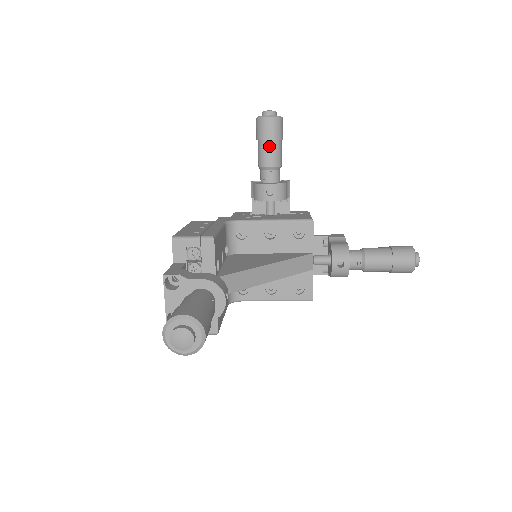
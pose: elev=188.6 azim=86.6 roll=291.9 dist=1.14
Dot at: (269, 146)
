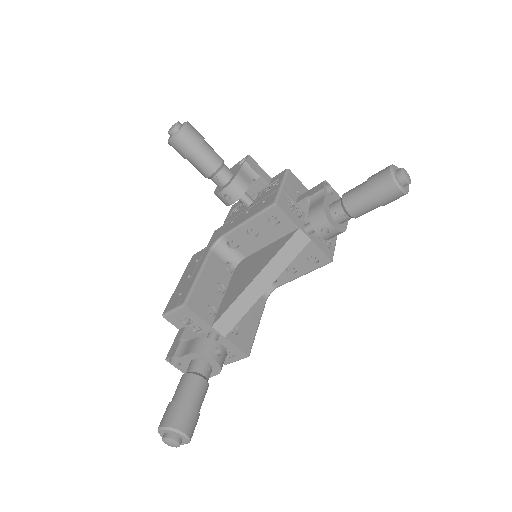
Dot at: (195, 160)
